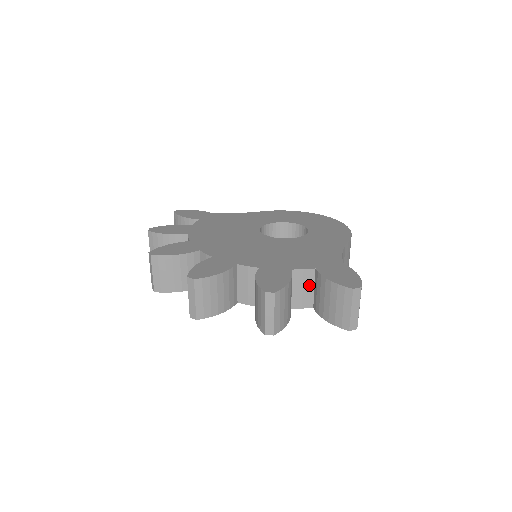
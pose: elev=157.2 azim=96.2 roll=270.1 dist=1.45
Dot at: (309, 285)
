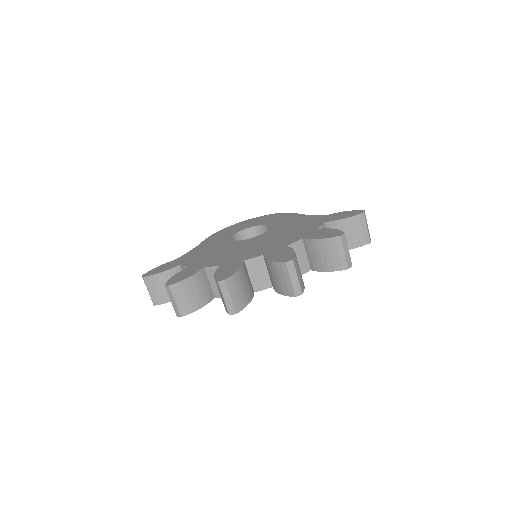
Dot at: occluded
